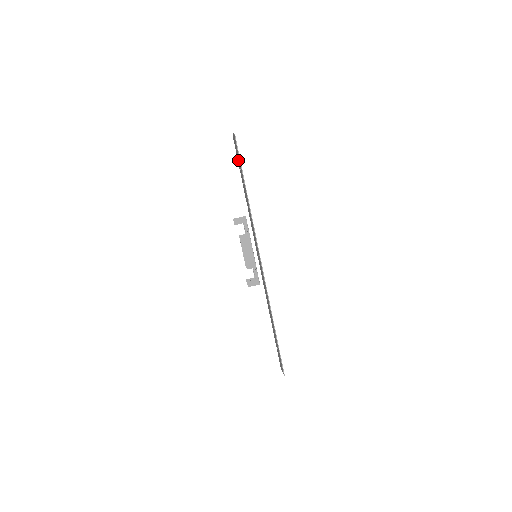
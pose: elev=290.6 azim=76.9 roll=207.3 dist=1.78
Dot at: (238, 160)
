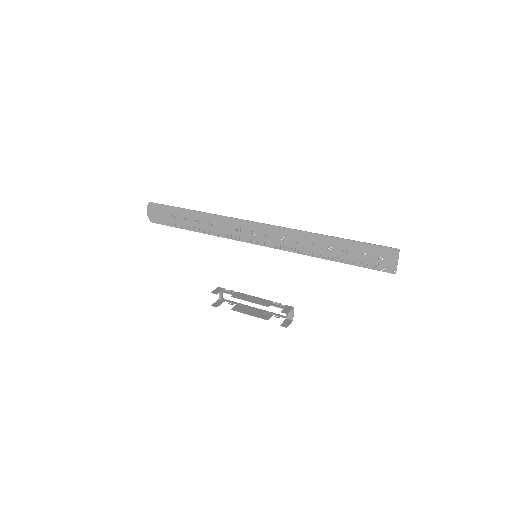
Dot at: (167, 219)
